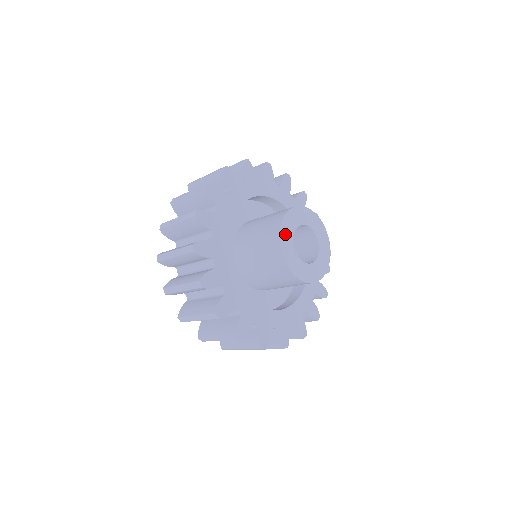
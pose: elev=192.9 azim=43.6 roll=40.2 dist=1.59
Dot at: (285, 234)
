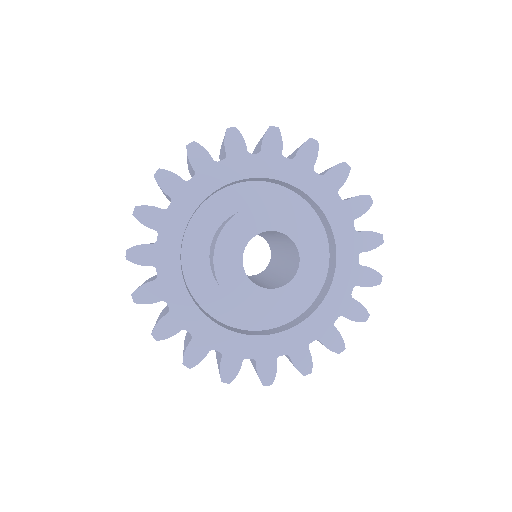
Dot at: (227, 247)
